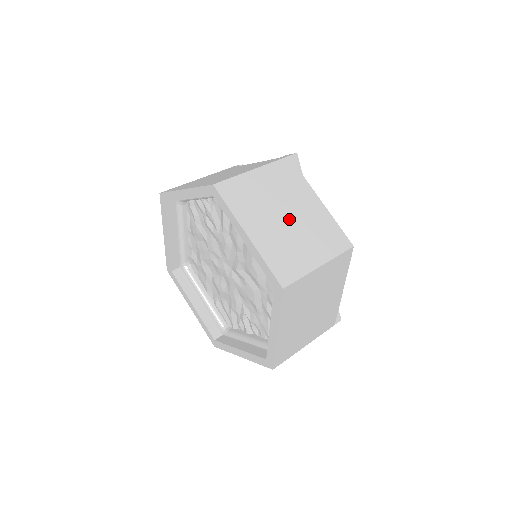
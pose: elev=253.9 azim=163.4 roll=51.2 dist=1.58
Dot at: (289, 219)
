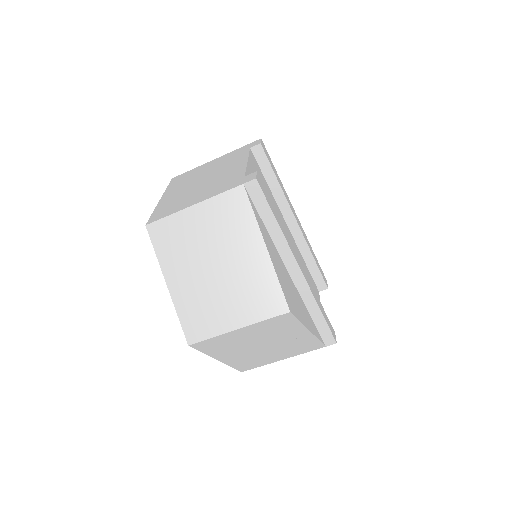
Dot at: (217, 270)
